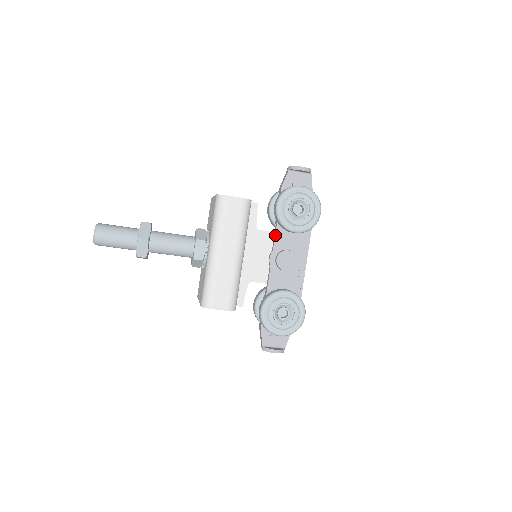
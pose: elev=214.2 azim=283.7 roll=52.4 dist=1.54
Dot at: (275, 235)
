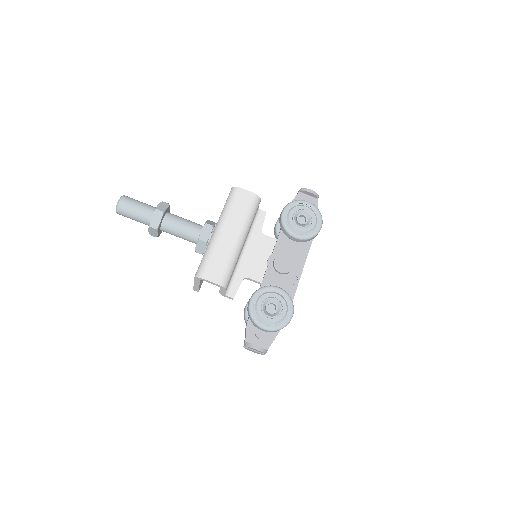
Dot at: (277, 240)
